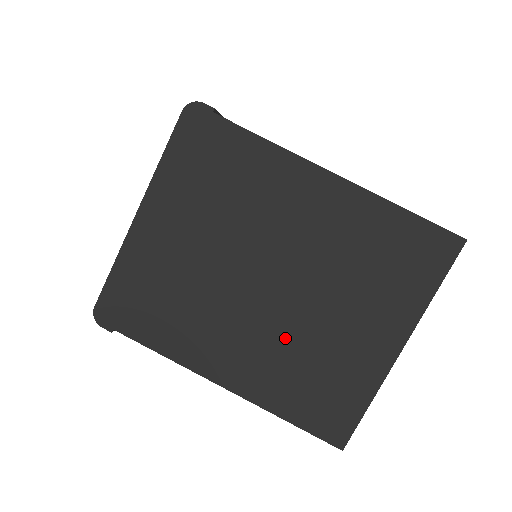
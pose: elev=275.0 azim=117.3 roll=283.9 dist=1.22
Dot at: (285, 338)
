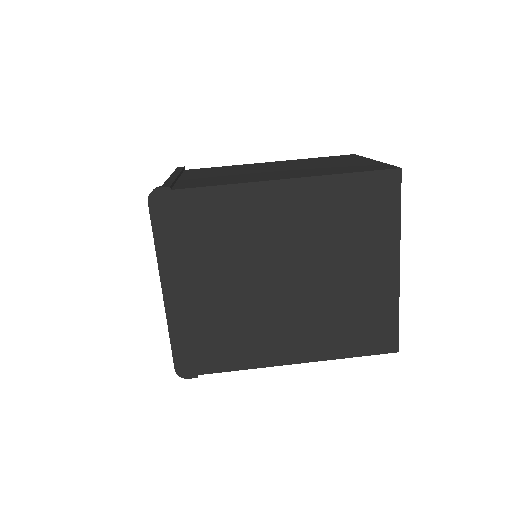
Dot at: (318, 307)
